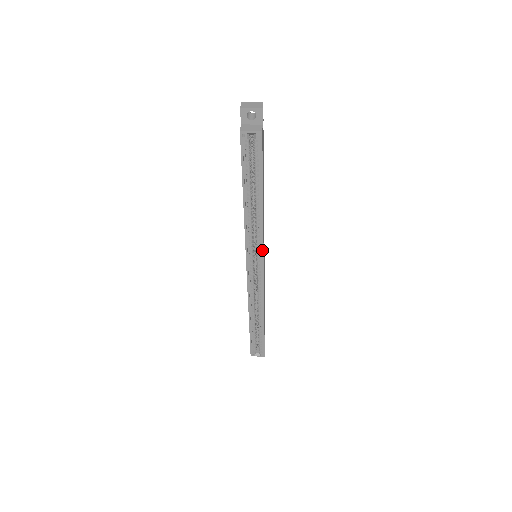
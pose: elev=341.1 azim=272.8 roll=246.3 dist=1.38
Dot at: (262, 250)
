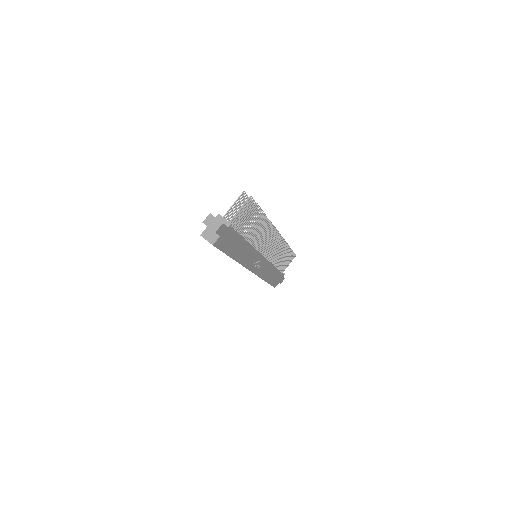
Dot at: (245, 267)
